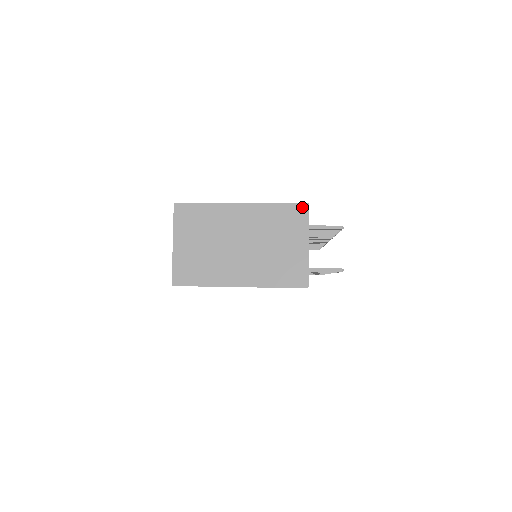
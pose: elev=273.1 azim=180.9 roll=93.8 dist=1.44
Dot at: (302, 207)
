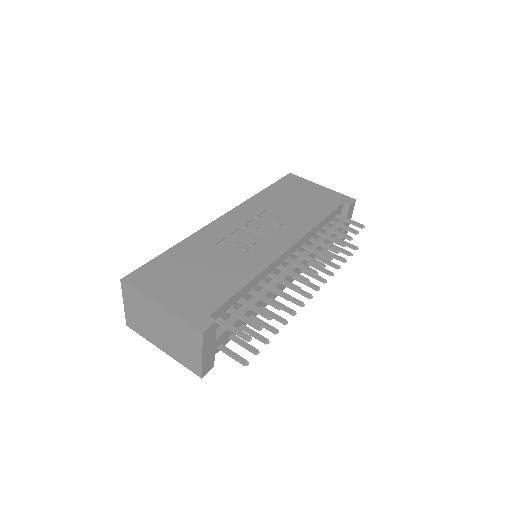
Dot at: (198, 332)
